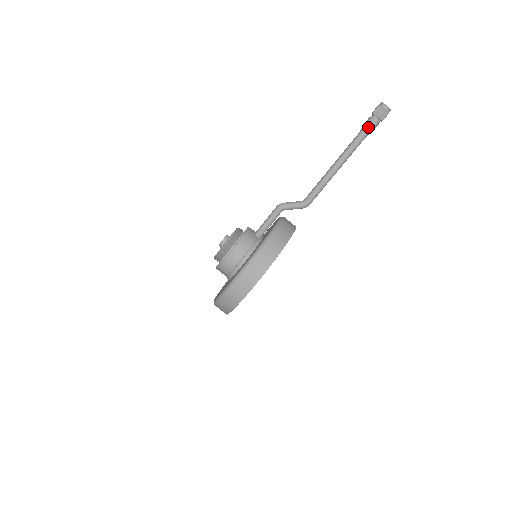
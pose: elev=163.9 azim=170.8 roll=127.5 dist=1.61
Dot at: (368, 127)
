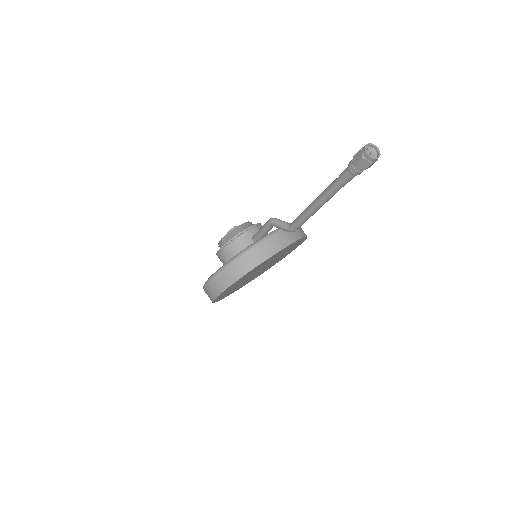
Dot at: (347, 172)
